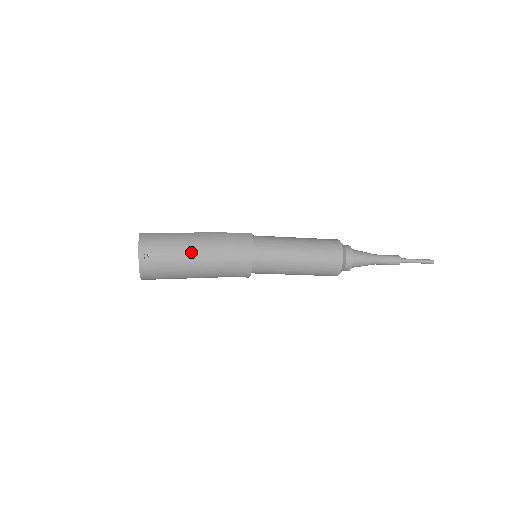
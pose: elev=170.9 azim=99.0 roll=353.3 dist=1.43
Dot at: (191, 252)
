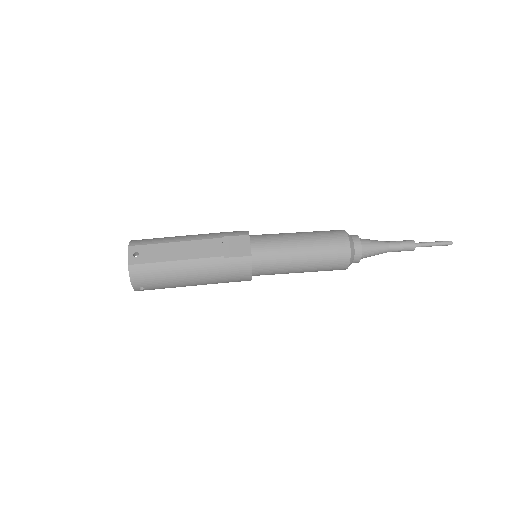
Dot at: (187, 283)
